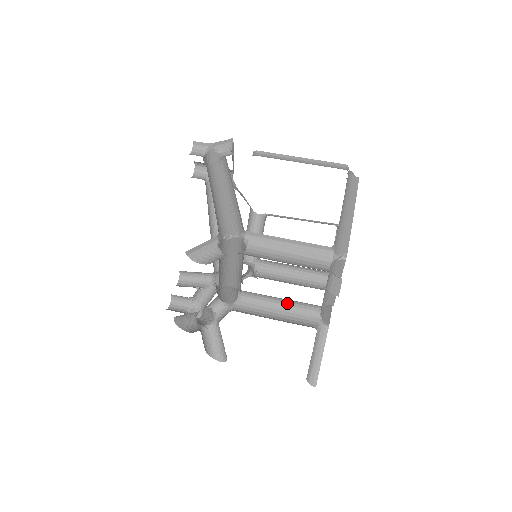
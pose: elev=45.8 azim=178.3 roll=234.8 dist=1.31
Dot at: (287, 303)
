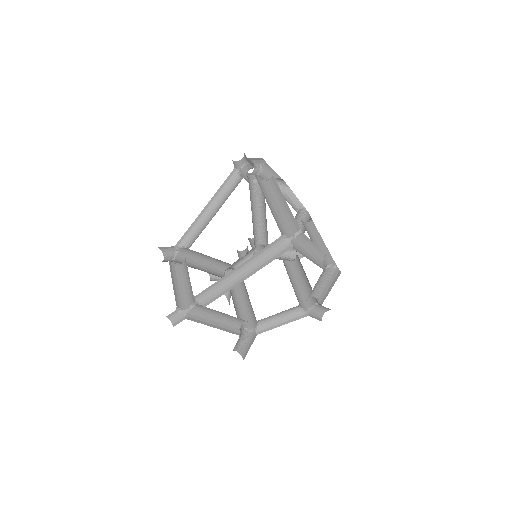
Dot at: occluded
